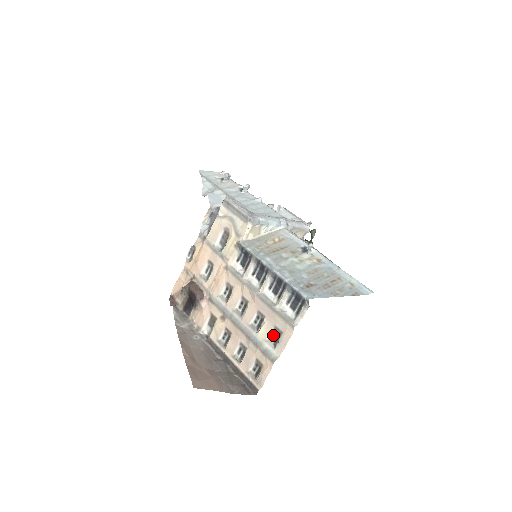
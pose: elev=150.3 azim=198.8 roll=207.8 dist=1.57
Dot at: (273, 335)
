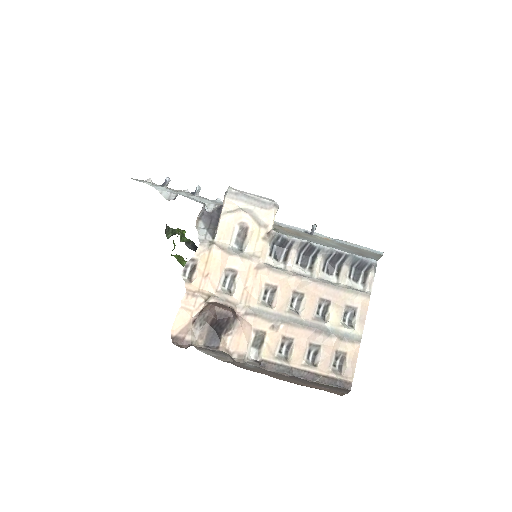
Dot at: (344, 317)
